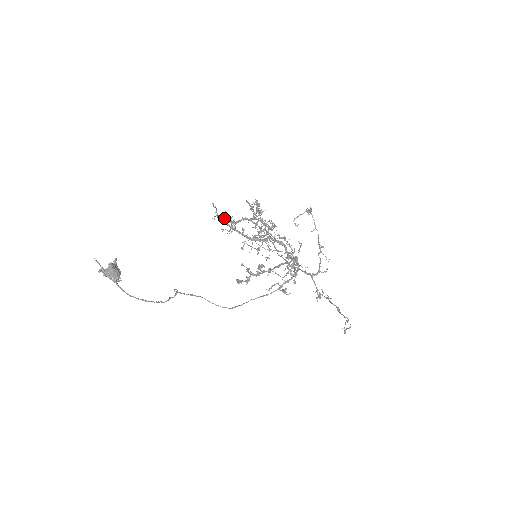
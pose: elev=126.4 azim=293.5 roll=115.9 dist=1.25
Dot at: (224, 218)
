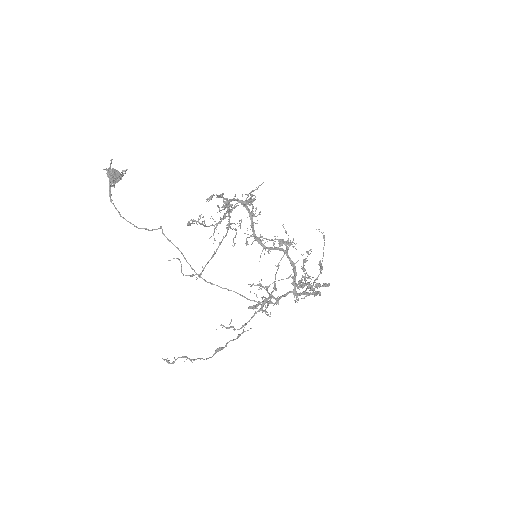
Dot at: occluded
